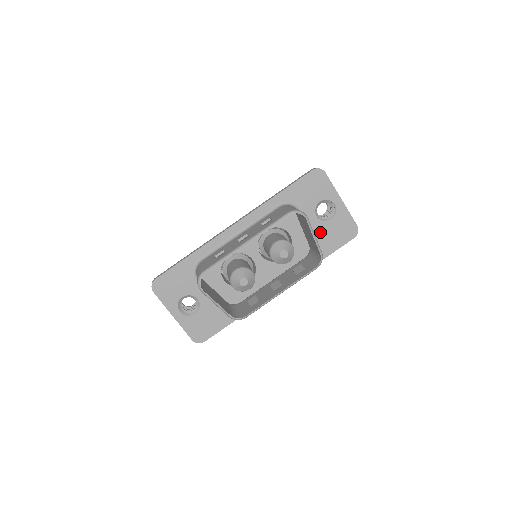
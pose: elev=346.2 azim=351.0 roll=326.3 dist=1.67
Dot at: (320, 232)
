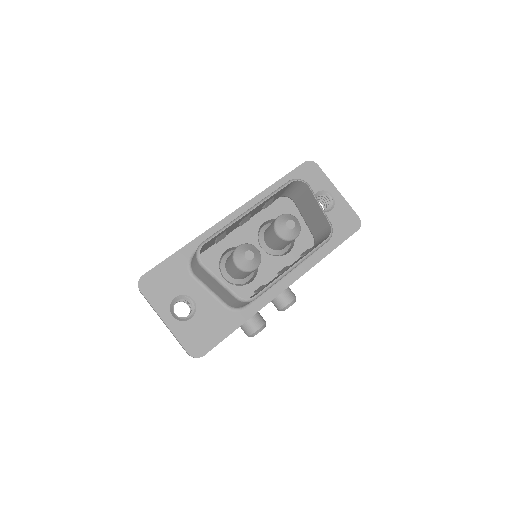
Dot at: occluded
